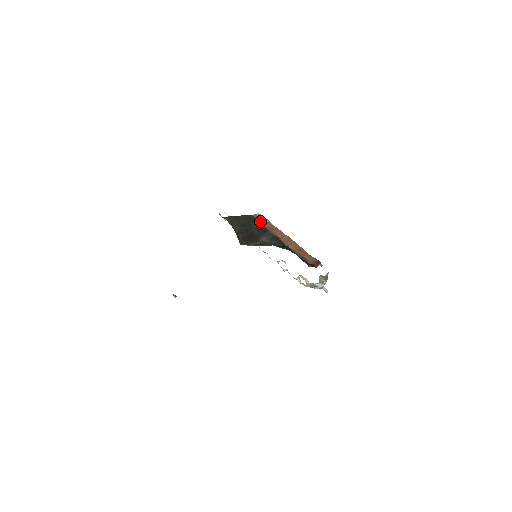
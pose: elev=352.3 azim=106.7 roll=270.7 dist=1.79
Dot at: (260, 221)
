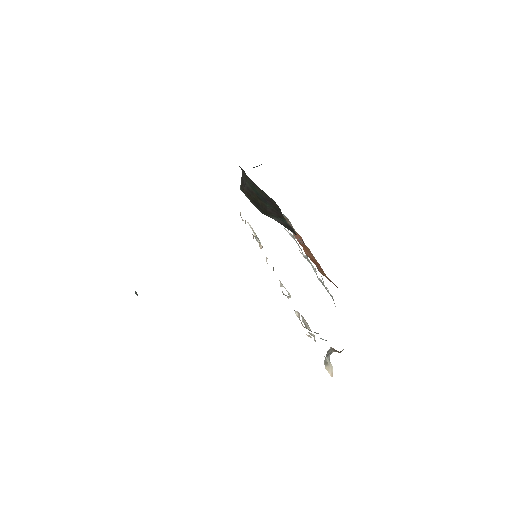
Dot at: occluded
